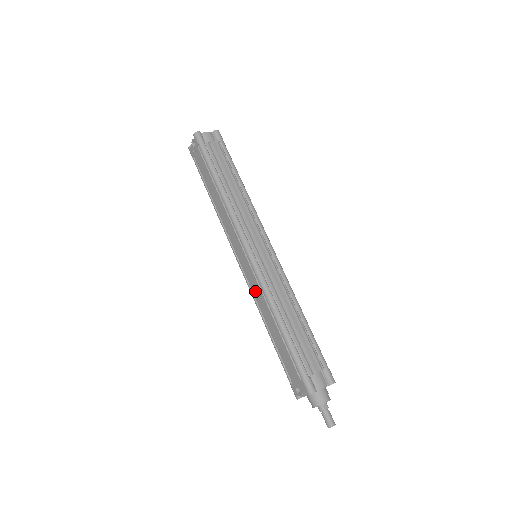
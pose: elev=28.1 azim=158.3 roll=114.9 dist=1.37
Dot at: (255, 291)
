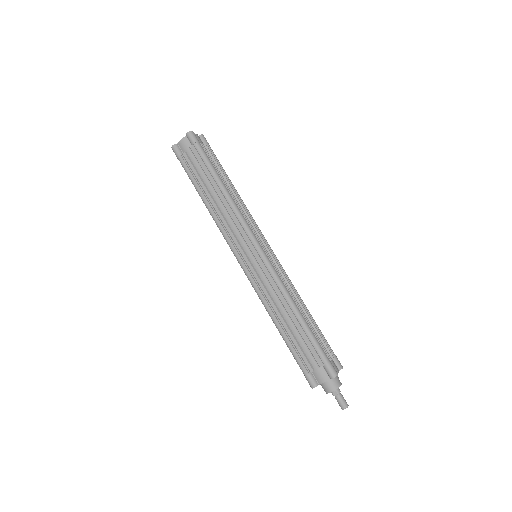
Dot at: occluded
